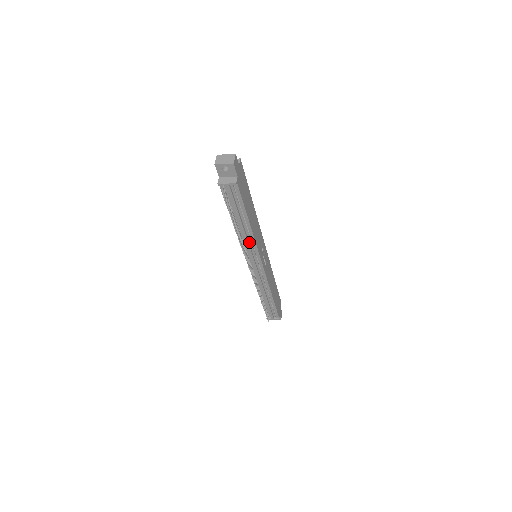
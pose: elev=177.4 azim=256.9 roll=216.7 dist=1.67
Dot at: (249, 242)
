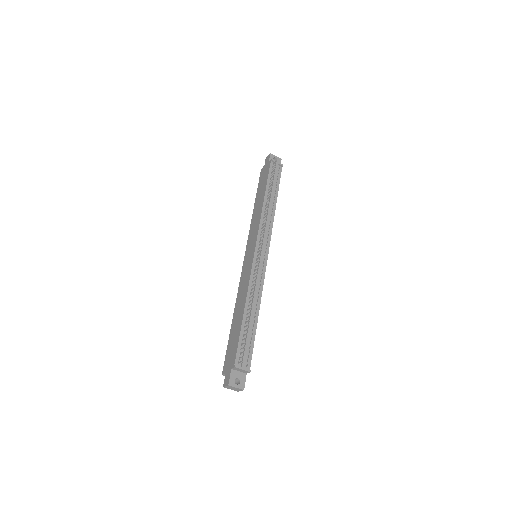
Dot at: (268, 222)
